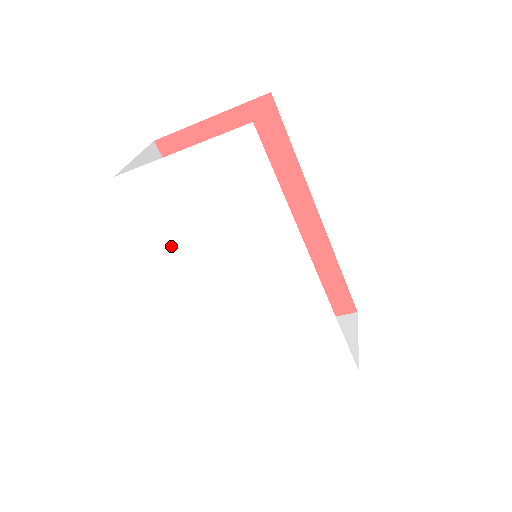
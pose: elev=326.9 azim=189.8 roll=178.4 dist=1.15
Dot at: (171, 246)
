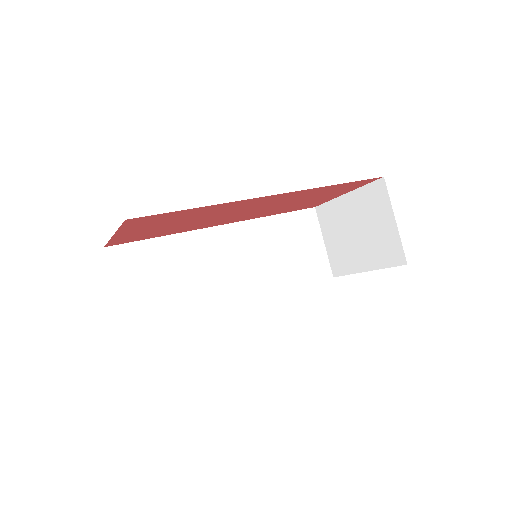
Dot at: occluded
